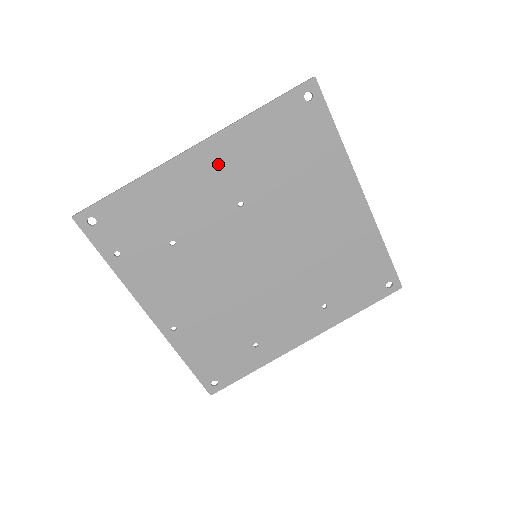
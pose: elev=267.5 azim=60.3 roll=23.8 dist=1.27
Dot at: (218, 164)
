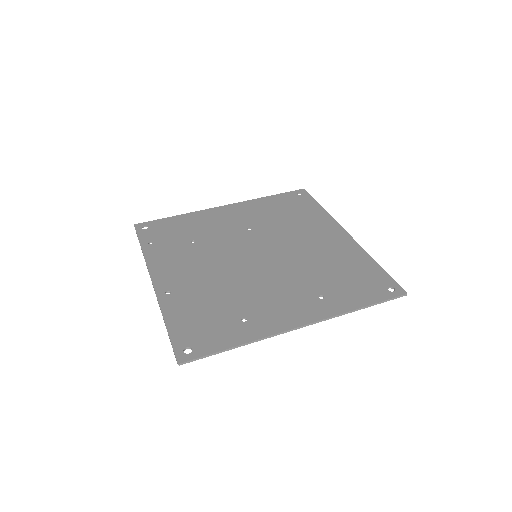
Dot at: (238, 212)
